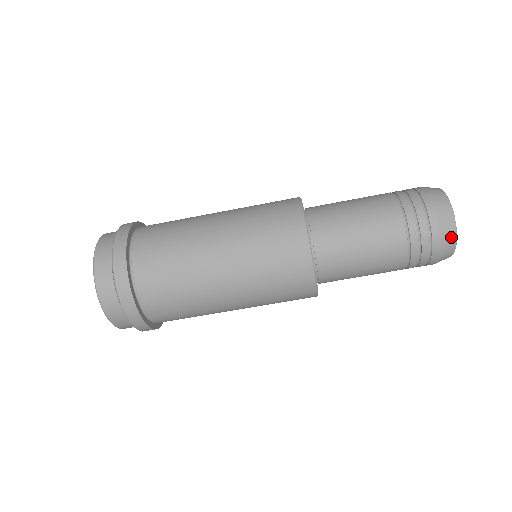
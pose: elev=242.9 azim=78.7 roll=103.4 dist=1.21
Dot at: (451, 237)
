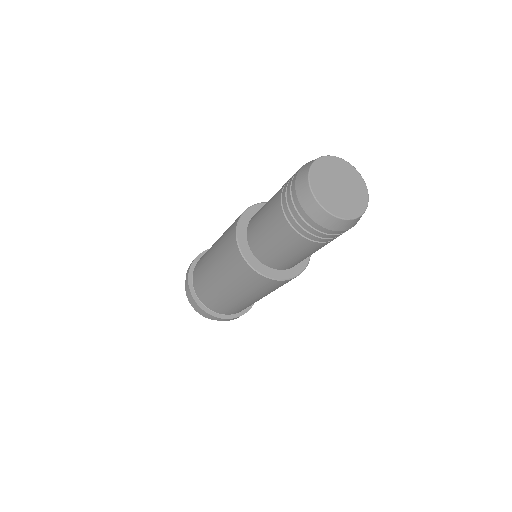
Dot at: (321, 214)
